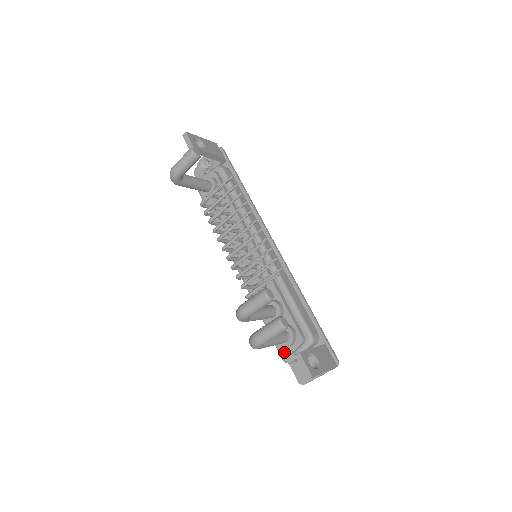
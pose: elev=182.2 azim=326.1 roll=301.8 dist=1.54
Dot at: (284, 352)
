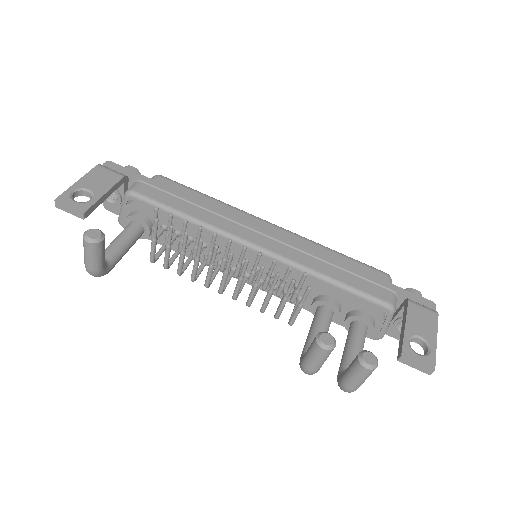
Dot at: (369, 336)
